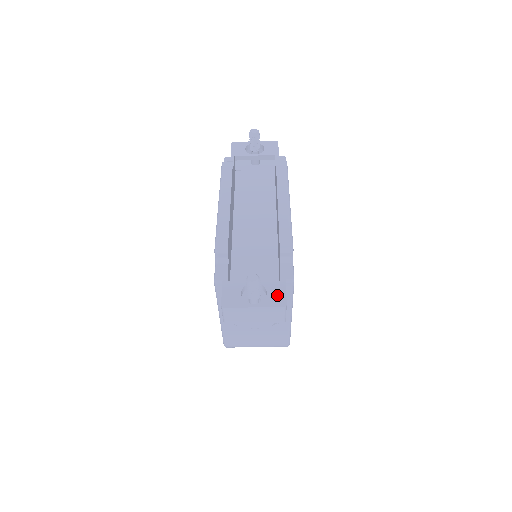
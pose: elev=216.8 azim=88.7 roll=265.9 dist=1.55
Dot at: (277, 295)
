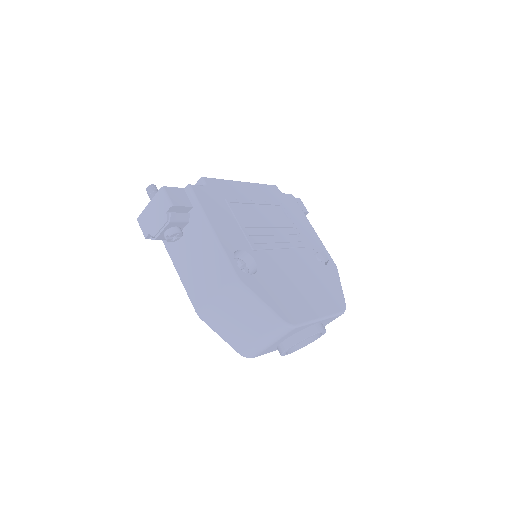
Dot at: occluded
